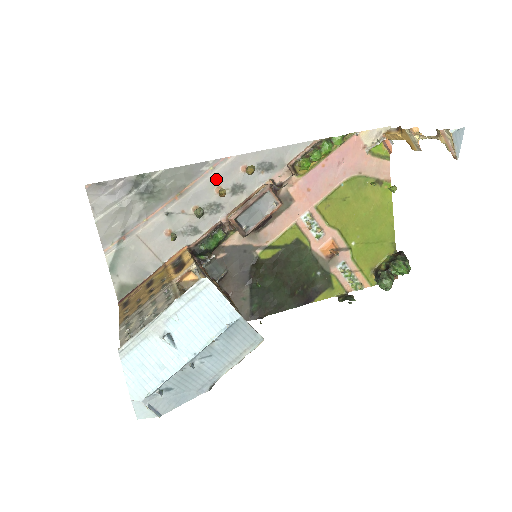
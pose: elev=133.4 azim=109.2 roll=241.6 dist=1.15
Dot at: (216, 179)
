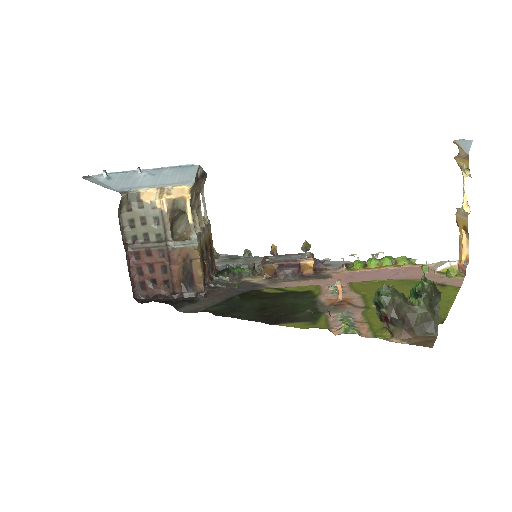
Dot at: occluded
